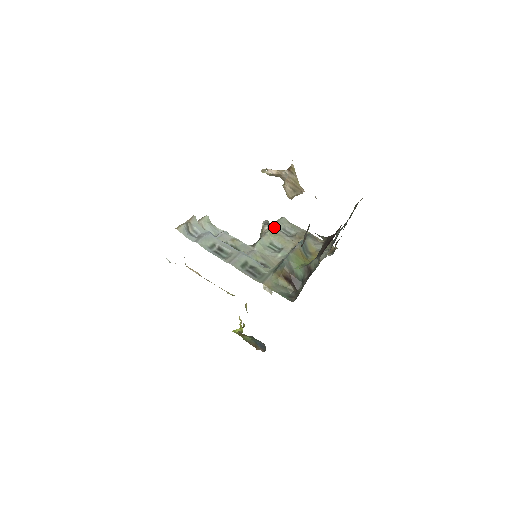
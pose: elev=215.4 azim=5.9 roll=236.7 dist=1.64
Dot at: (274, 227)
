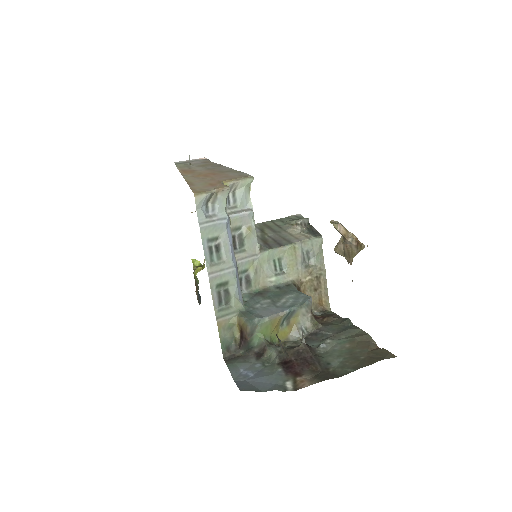
Dot at: (301, 244)
